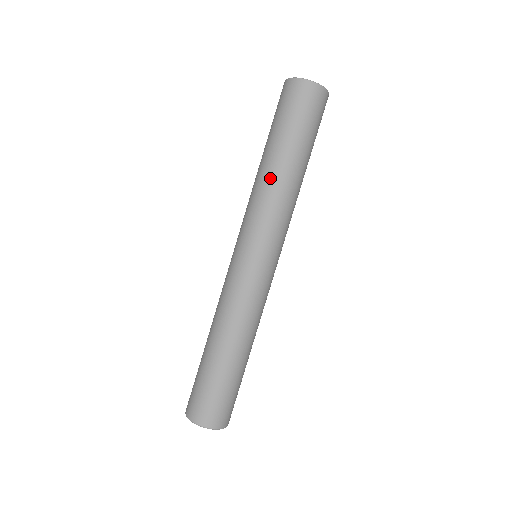
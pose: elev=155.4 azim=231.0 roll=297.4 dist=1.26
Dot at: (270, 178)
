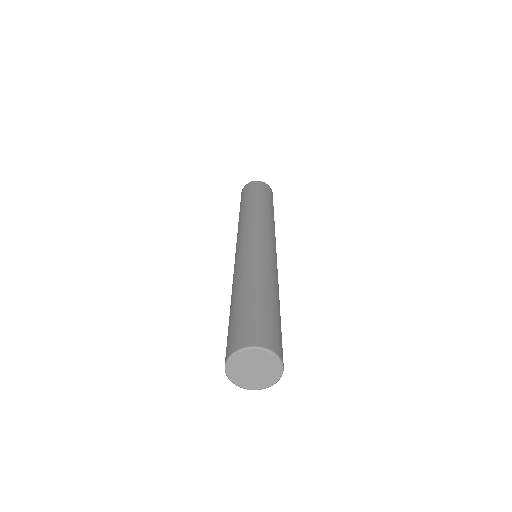
Dot at: (260, 209)
